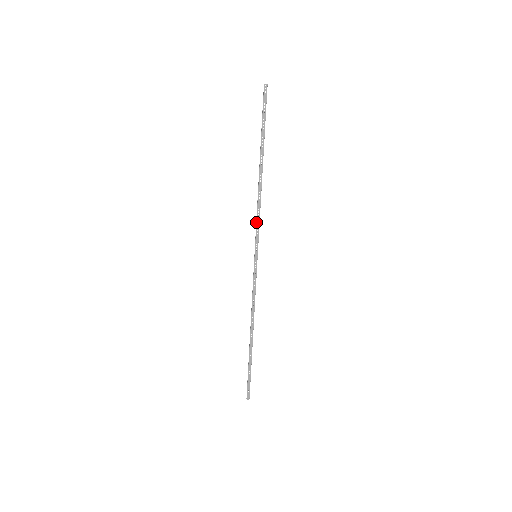
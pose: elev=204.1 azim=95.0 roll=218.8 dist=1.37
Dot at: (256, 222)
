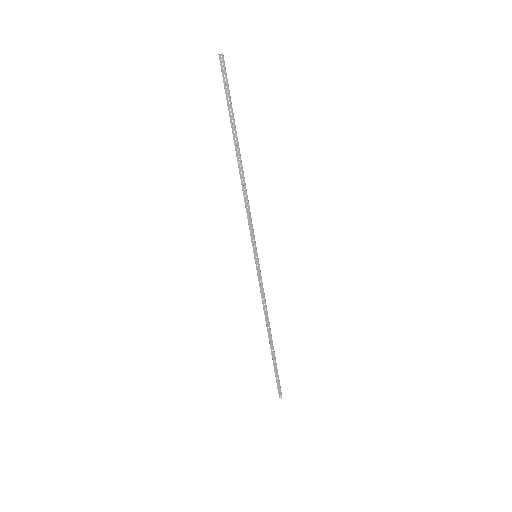
Dot at: occluded
